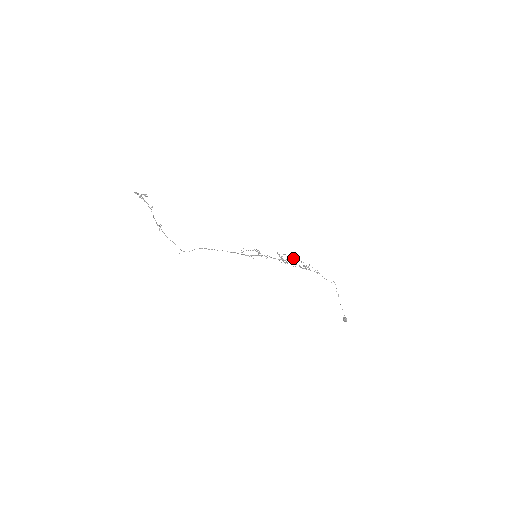
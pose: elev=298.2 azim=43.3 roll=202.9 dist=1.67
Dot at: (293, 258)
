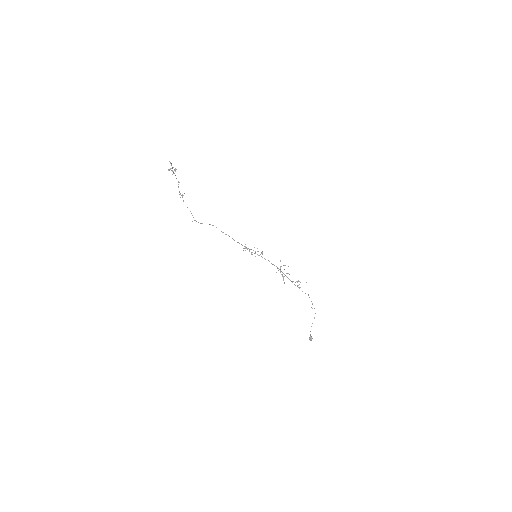
Dot at: occluded
